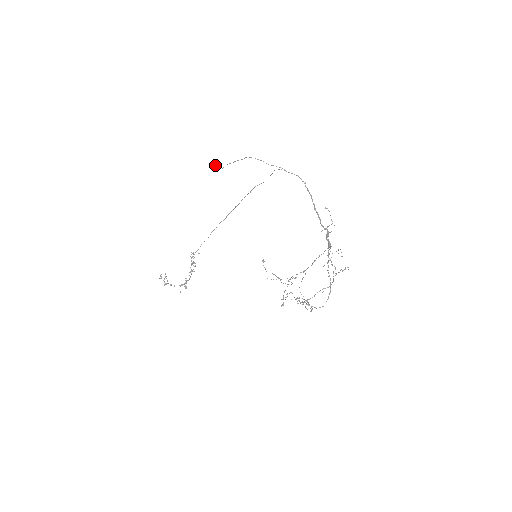
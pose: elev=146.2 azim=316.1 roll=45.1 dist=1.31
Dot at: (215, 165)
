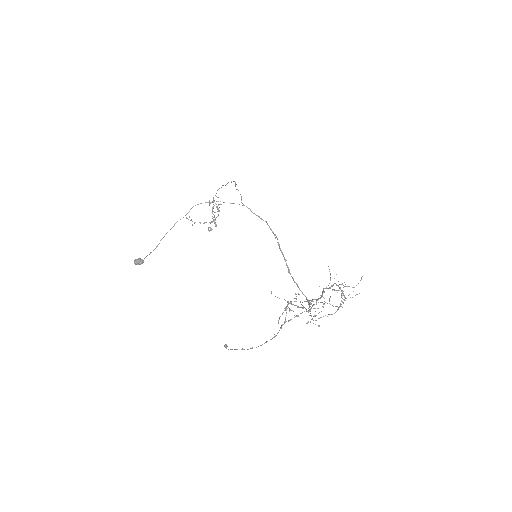
Dot at: (138, 264)
